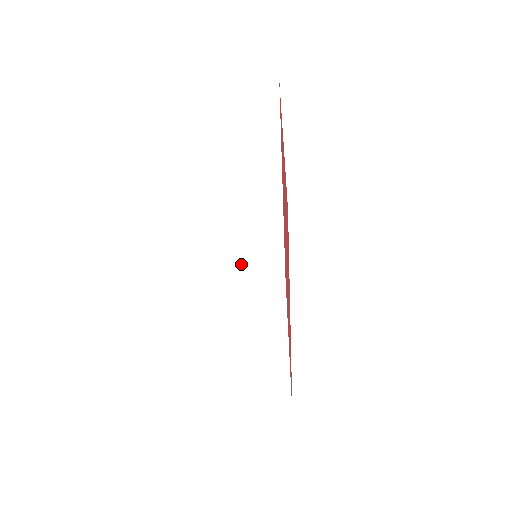
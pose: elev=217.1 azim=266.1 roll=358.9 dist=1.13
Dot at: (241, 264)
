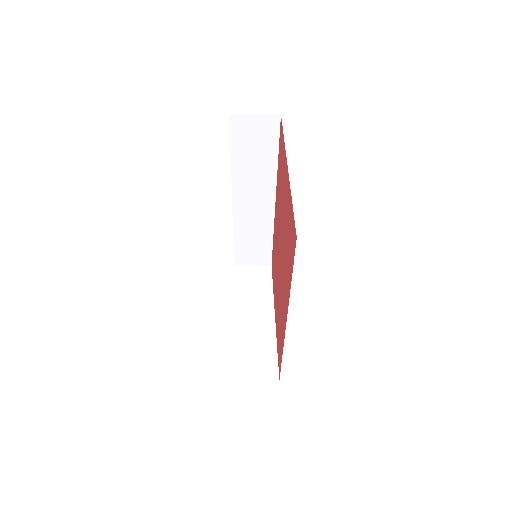
Dot at: (235, 255)
